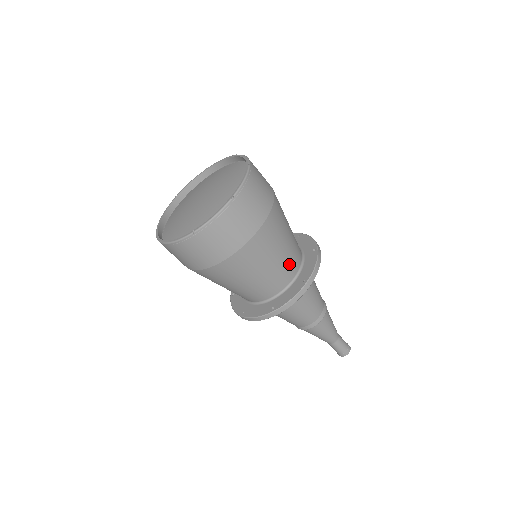
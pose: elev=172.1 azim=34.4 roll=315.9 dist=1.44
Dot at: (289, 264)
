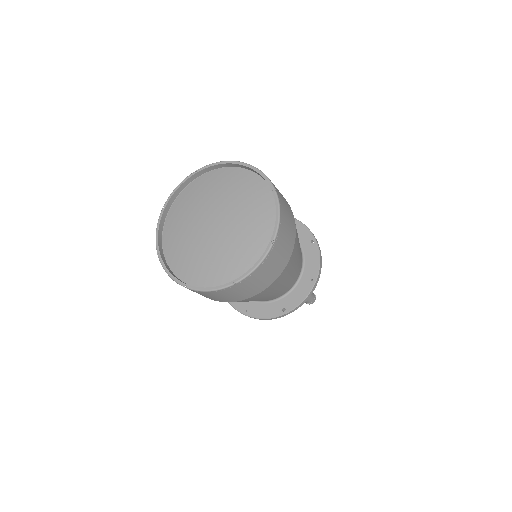
Dot at: (298, 268)
